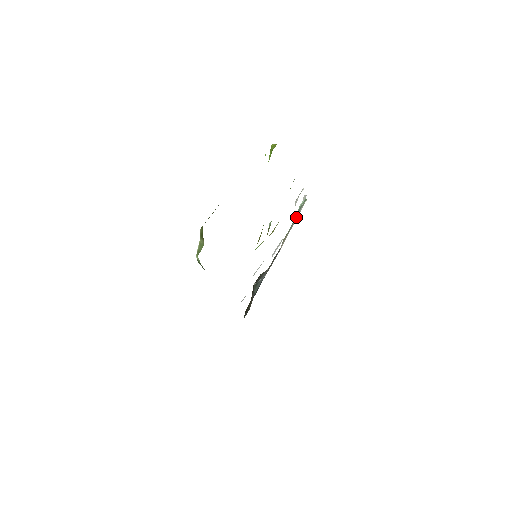
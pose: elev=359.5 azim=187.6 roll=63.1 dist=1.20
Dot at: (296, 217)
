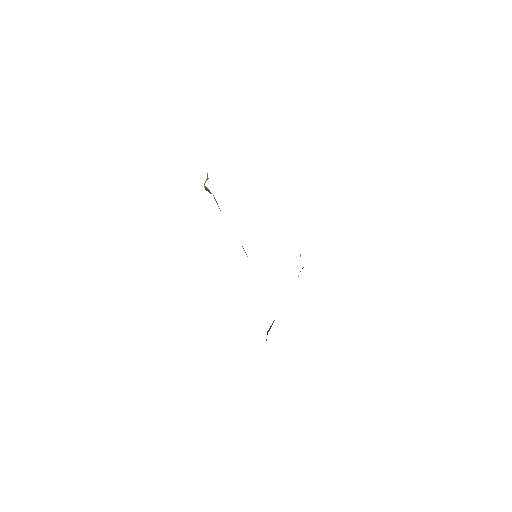
Dot at: occluded
